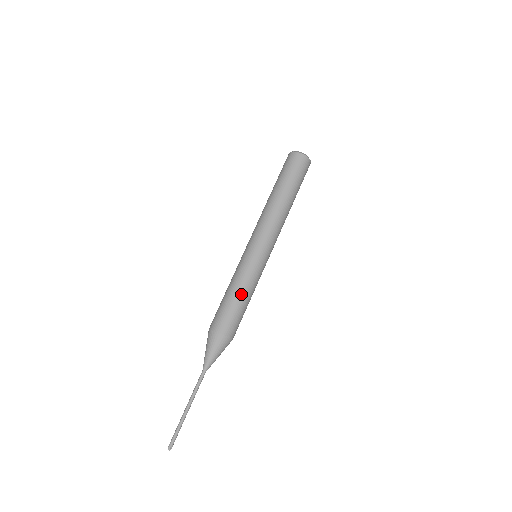
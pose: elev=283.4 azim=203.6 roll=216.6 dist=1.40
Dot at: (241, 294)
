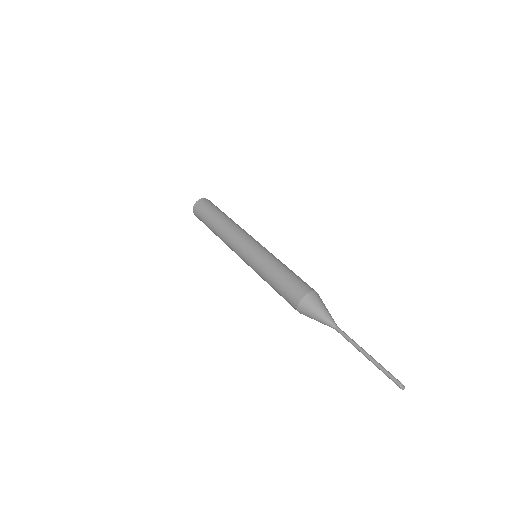
Dot at: (275, 273)
